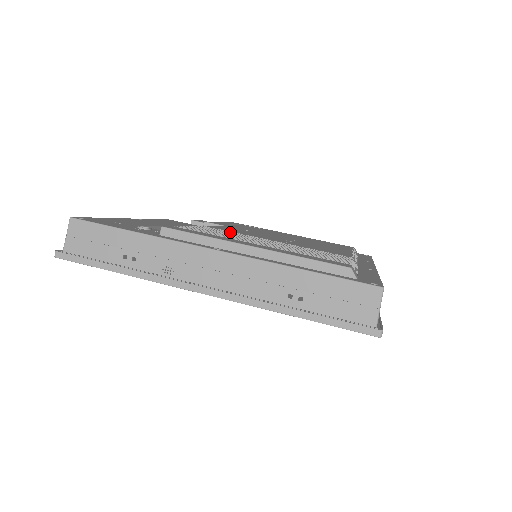
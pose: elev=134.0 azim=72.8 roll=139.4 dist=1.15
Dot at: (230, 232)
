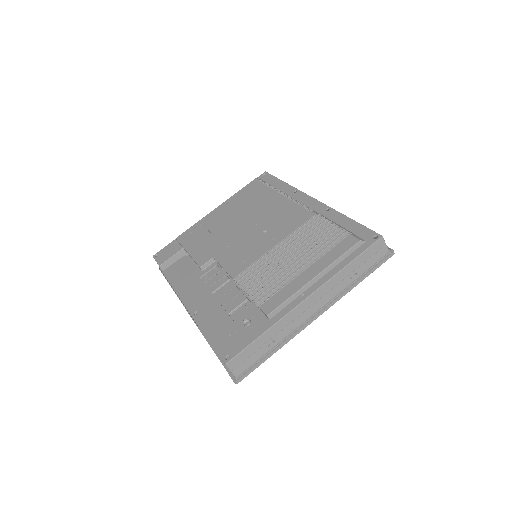
Dot at: (254, 268)
